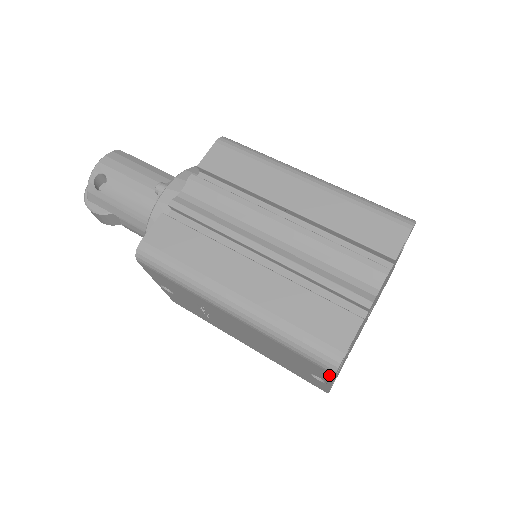
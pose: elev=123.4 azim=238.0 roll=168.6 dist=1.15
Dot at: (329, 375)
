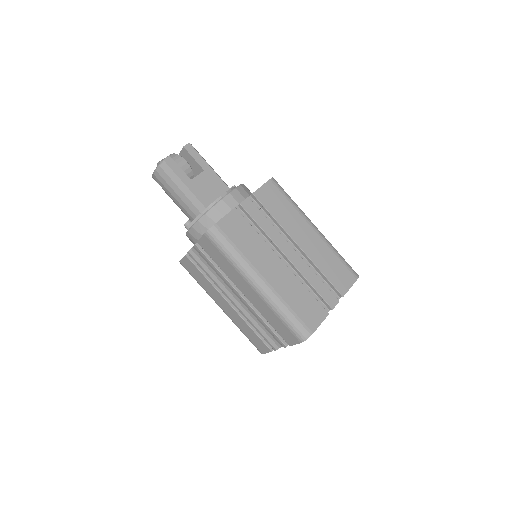
Dot at: occluded
